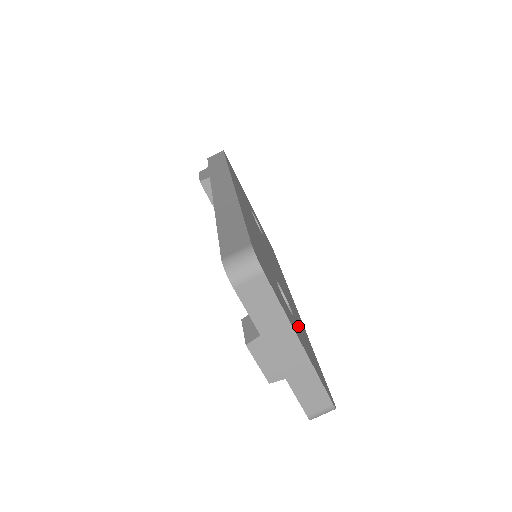
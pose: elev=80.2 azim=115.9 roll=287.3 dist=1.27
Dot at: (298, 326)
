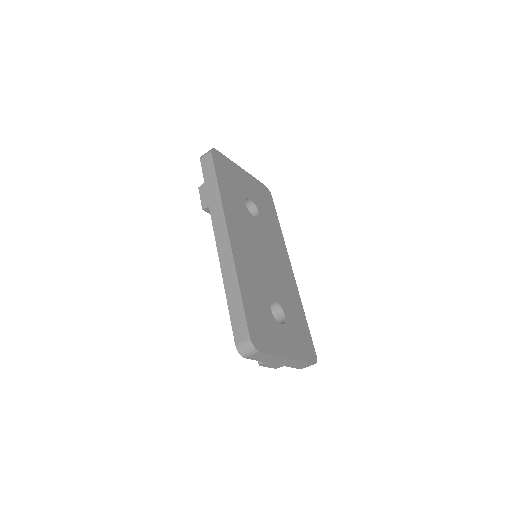
Dot at: (289, 323)
